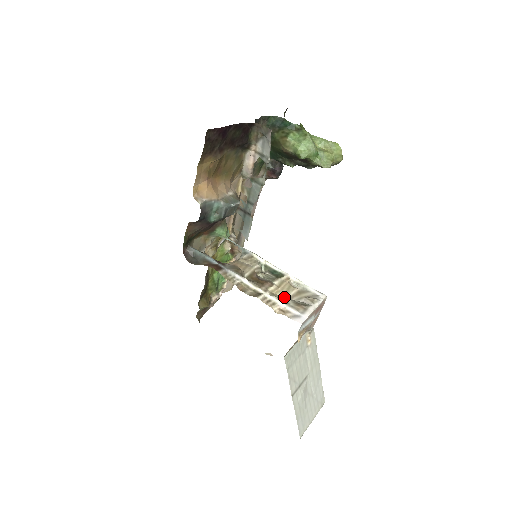
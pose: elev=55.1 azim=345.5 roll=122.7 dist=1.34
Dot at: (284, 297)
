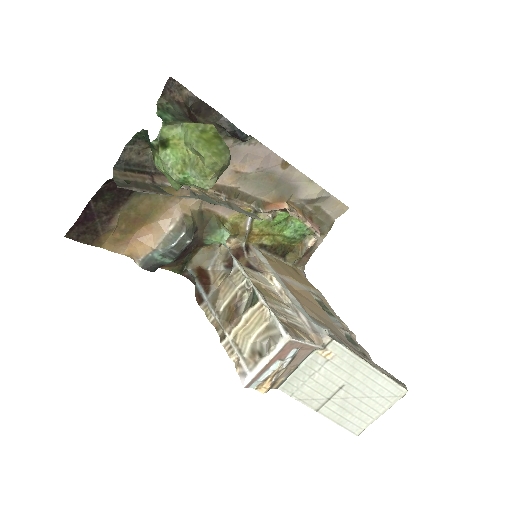
Dot at: (247, 339)
